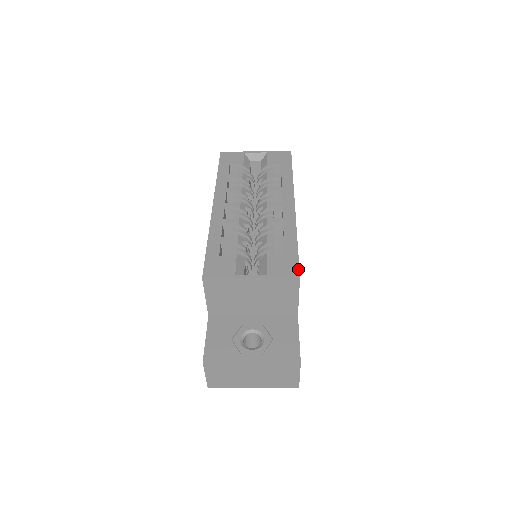
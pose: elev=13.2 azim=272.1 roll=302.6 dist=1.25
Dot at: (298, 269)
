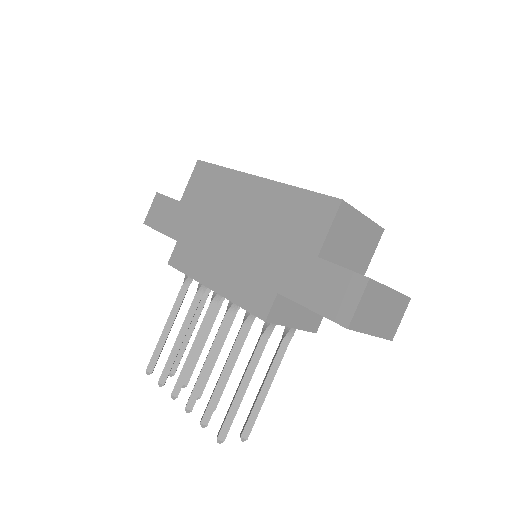
Dot at: occluded
